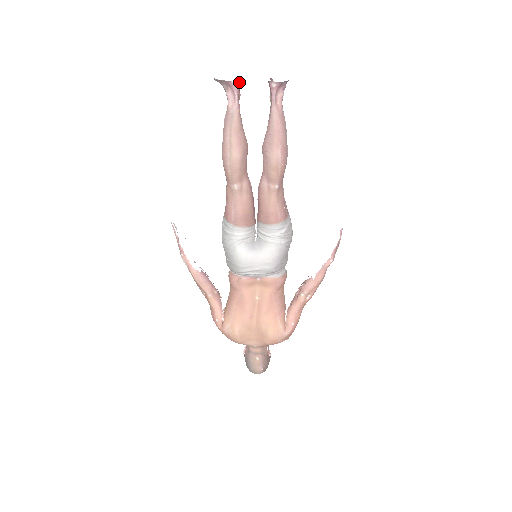
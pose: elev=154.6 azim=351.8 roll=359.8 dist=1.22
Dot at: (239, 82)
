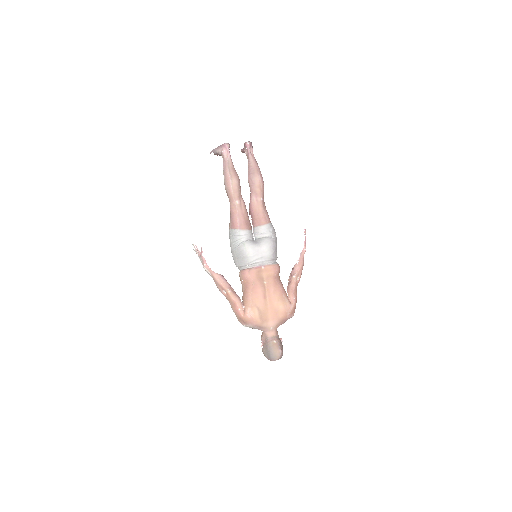
Dot at: (229, 144)
